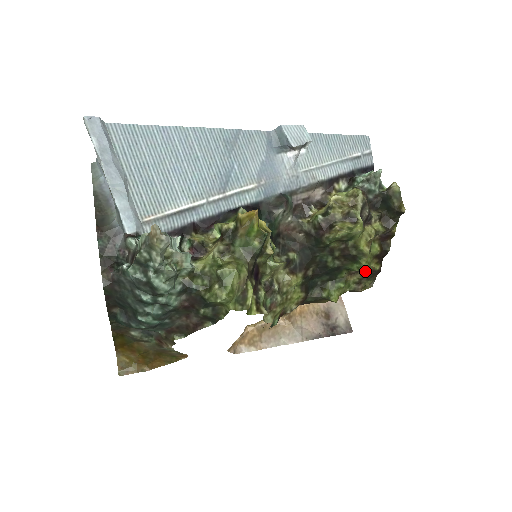
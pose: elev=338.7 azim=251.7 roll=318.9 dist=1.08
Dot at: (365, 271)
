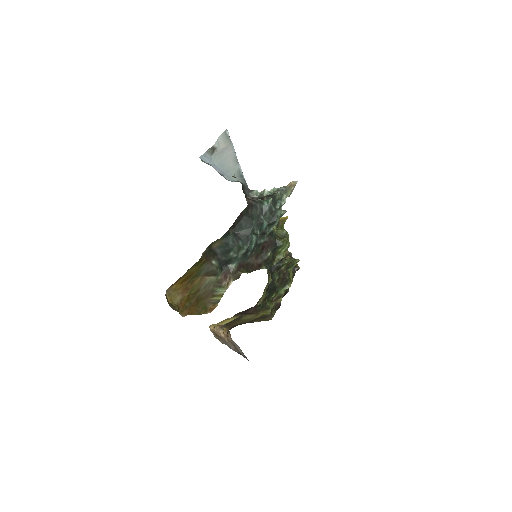
Dot at: (276, 302)
